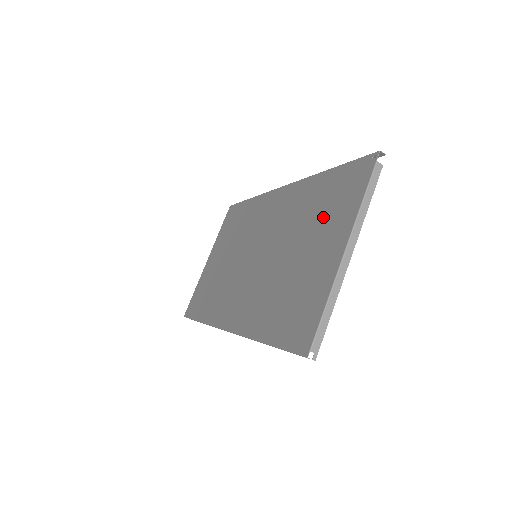
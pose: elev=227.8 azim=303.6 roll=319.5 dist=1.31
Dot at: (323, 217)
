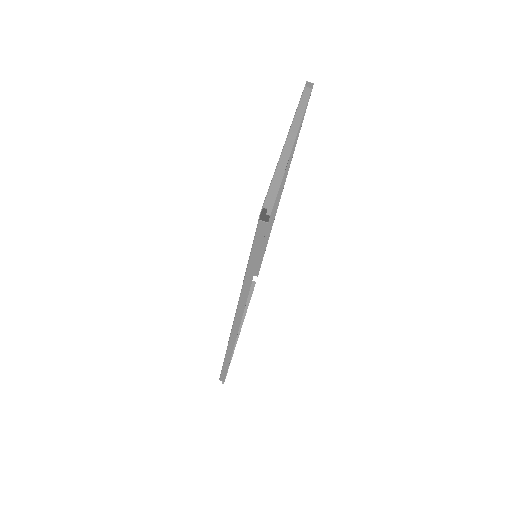
Dot at: occluded
